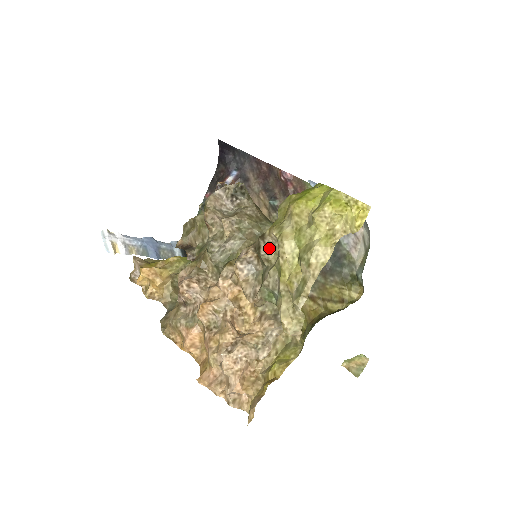
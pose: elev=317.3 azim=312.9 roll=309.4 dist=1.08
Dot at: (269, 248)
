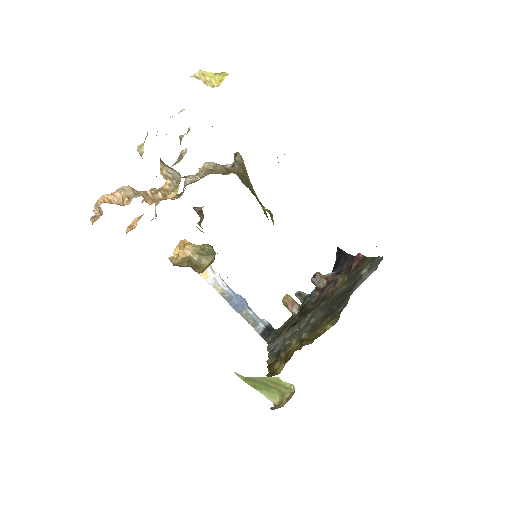
Dot at: occluded
